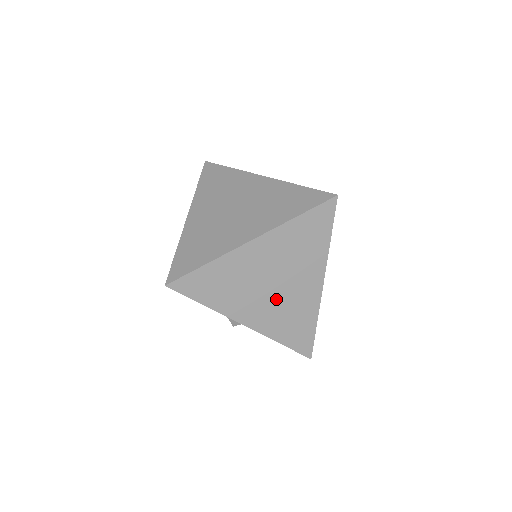
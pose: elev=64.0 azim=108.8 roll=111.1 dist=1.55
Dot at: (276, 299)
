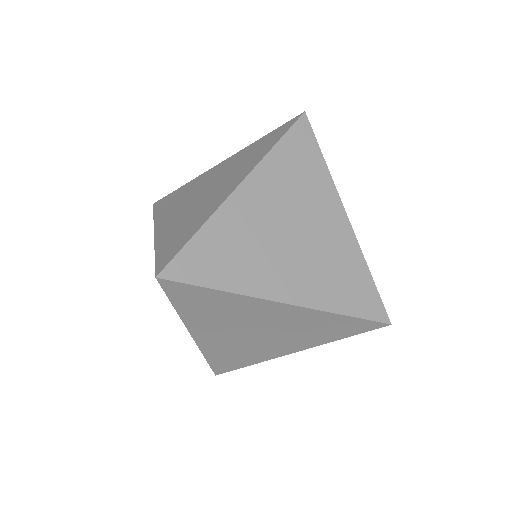
Dot at: (243, 340)
